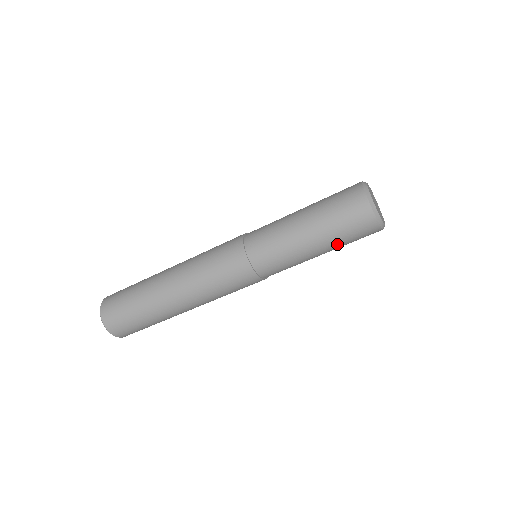
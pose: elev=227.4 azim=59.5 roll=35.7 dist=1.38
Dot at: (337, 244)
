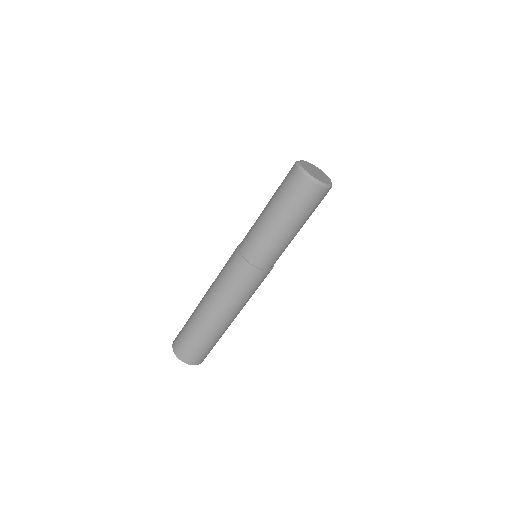
Dot at: (308, 217)
